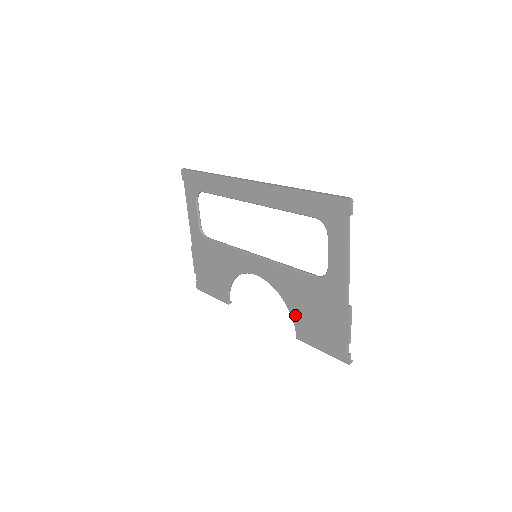
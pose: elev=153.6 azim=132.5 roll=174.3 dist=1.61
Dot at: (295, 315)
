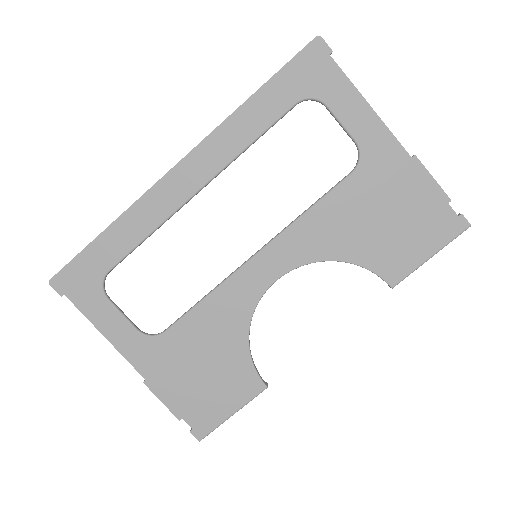
Dot at: (366, 258)
